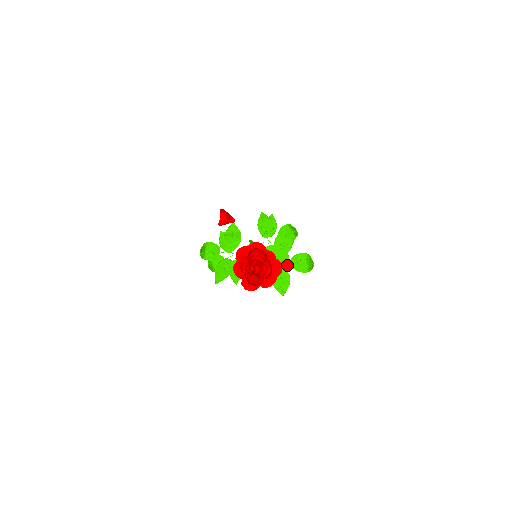
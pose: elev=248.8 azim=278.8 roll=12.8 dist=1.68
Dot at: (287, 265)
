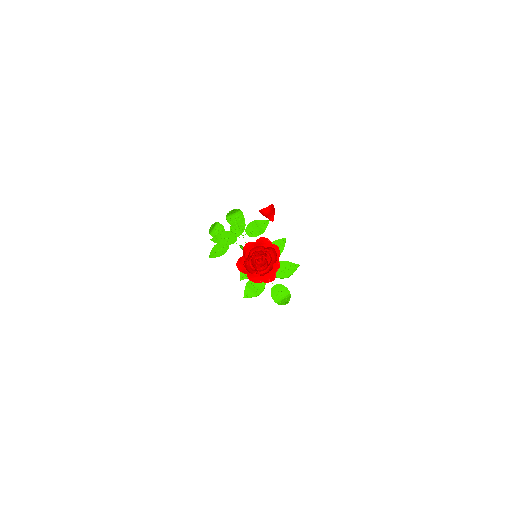
Dot at: occluded
